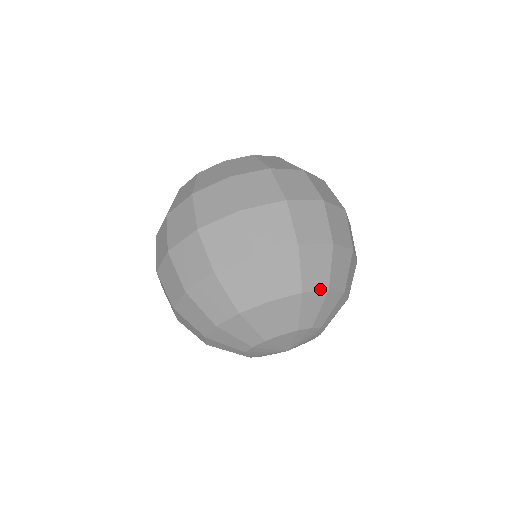
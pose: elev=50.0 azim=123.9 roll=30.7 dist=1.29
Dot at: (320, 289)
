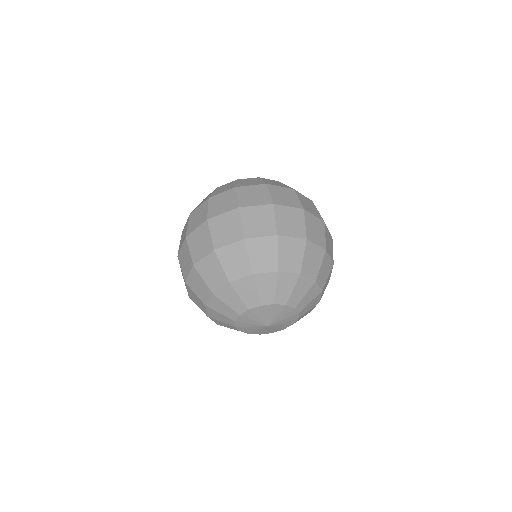
Dot at: (311, 278)
